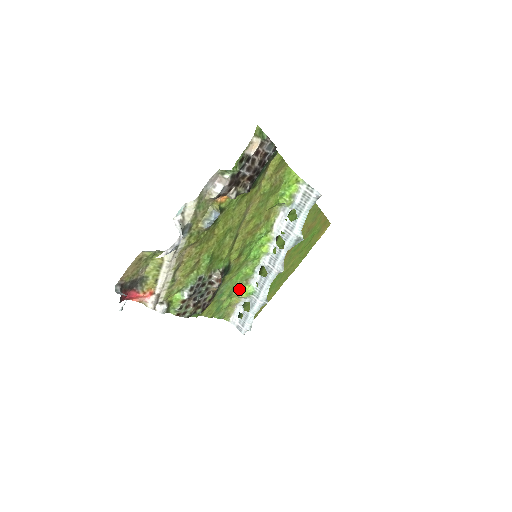
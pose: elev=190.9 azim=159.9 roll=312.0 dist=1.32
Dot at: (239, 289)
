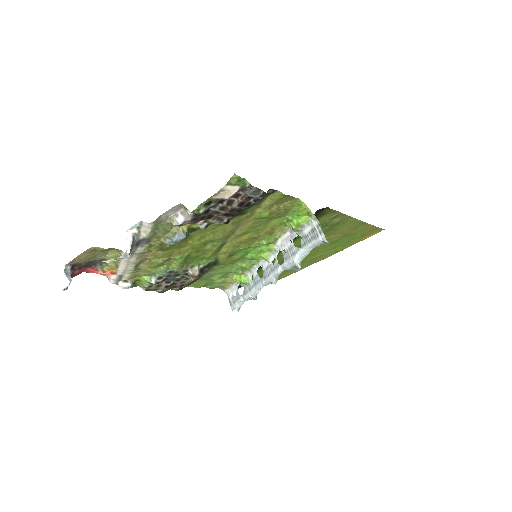
Dot at: (235, 274)
